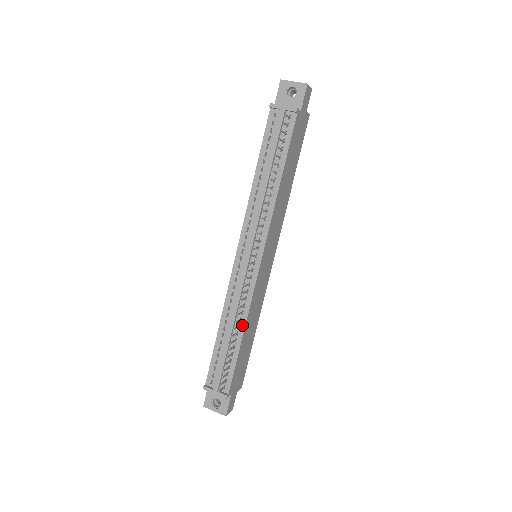
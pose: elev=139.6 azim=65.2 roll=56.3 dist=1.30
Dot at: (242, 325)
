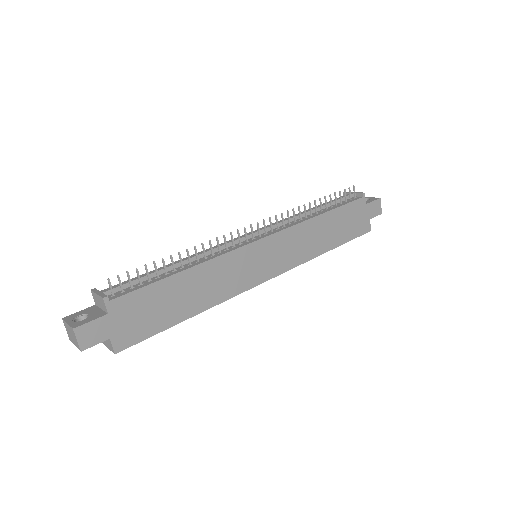
Dot at: (195, 264)
